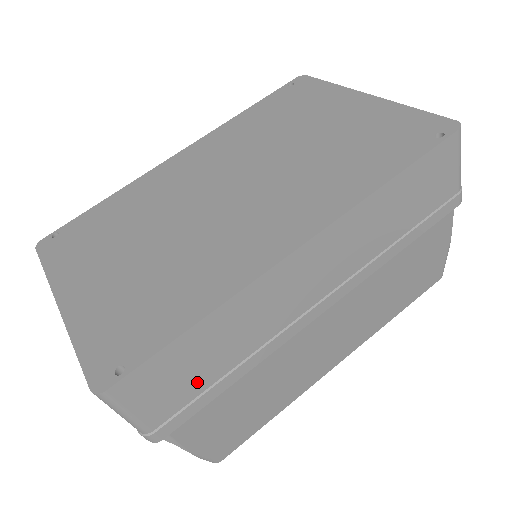
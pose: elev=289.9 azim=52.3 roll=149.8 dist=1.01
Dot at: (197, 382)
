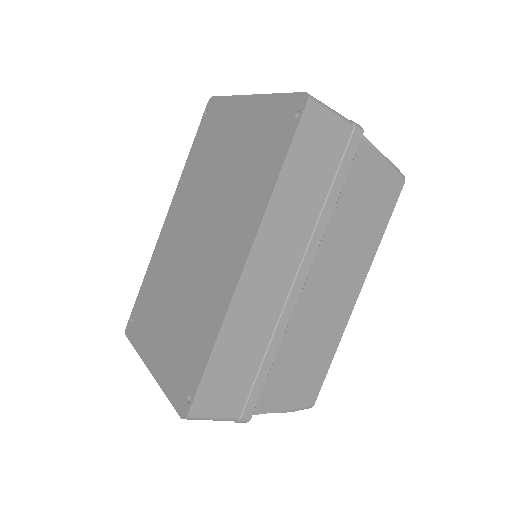
Dot at: (245, 377)
